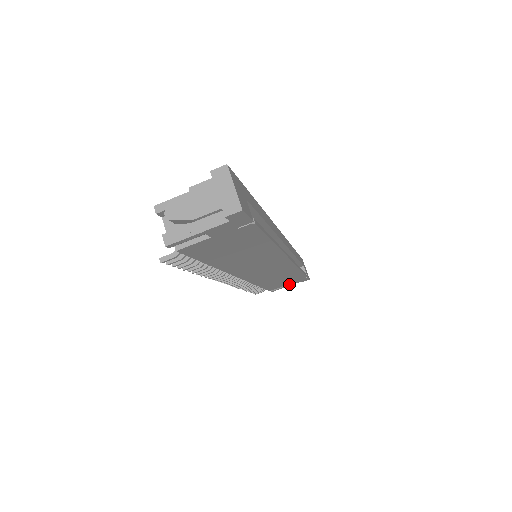
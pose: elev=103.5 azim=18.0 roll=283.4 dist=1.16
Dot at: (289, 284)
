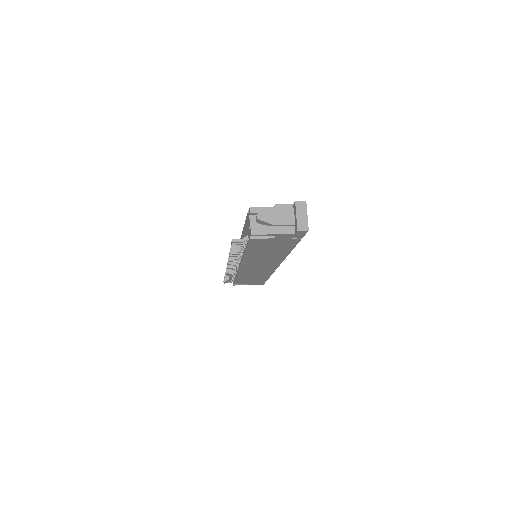
Dot at: (249, 283)
